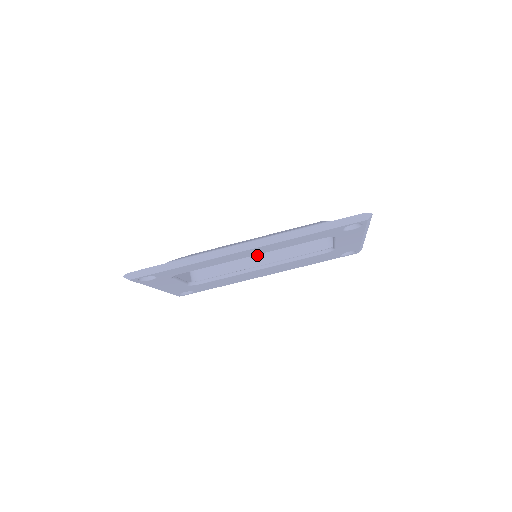
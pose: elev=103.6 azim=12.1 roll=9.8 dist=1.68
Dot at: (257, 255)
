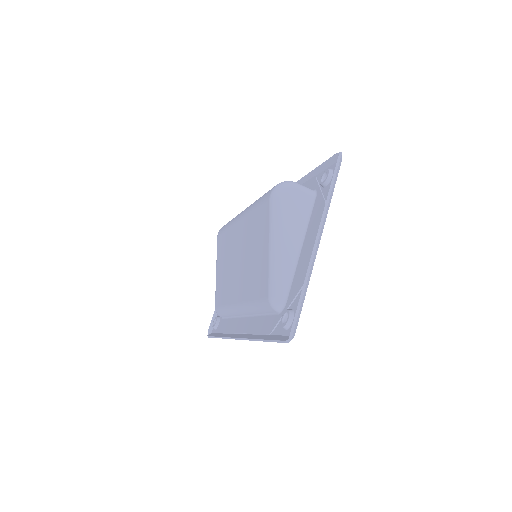
Dot at: occluded
